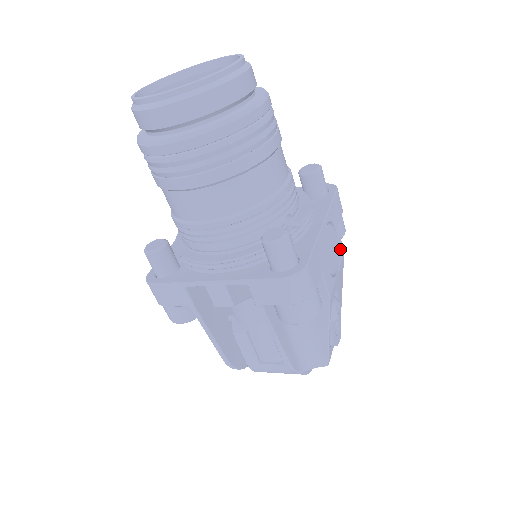
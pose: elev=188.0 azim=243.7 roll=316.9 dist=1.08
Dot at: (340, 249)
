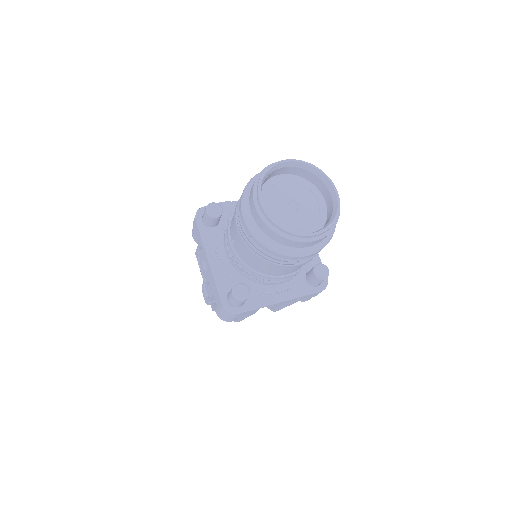
Dot at: occluded
